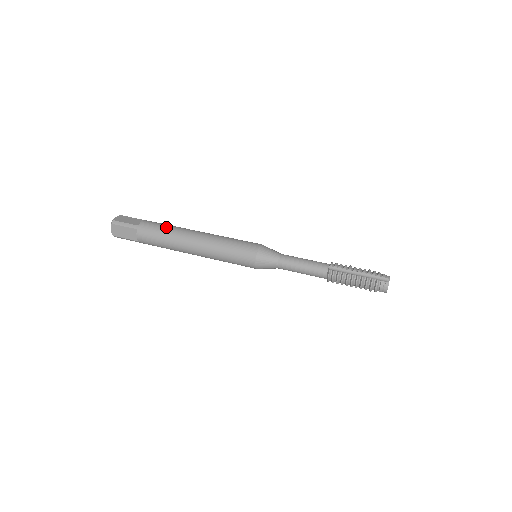
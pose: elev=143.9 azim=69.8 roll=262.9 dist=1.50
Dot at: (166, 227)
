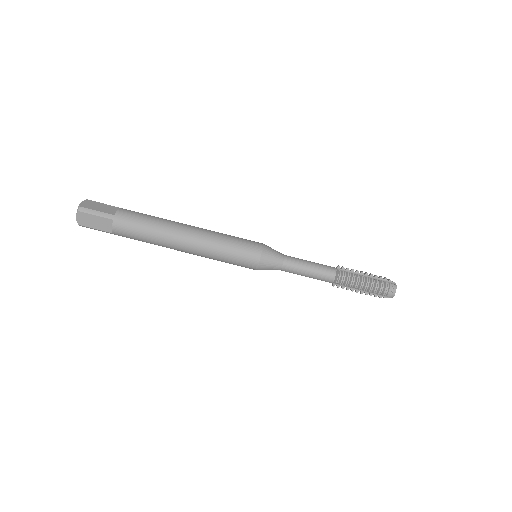
Dot at: (145, 239)
